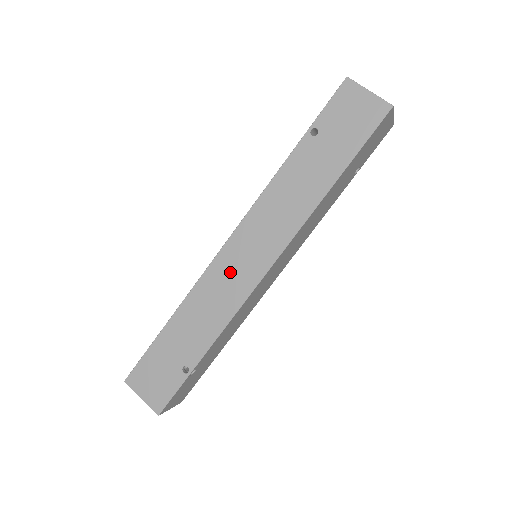
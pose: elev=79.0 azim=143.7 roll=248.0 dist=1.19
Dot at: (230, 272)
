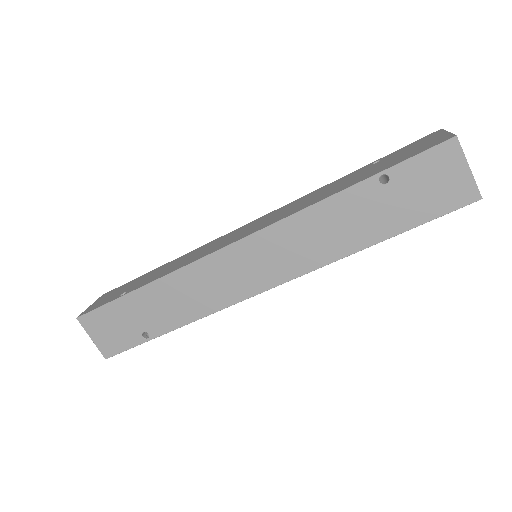
Dot at: (225, 274)
